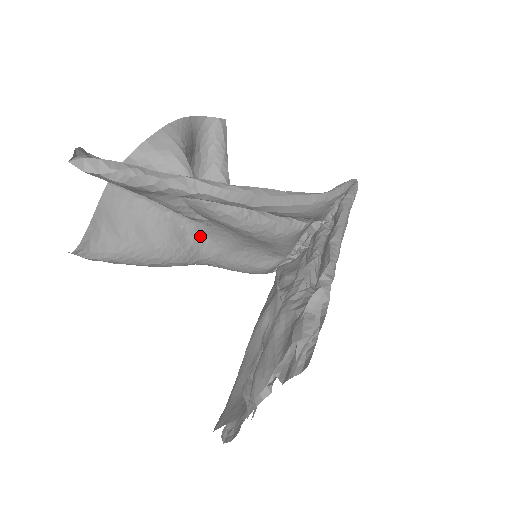
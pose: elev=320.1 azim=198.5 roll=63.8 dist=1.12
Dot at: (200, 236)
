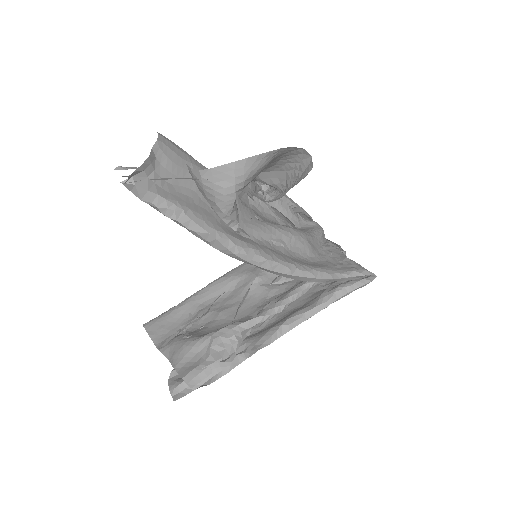
Dot at: occluded
